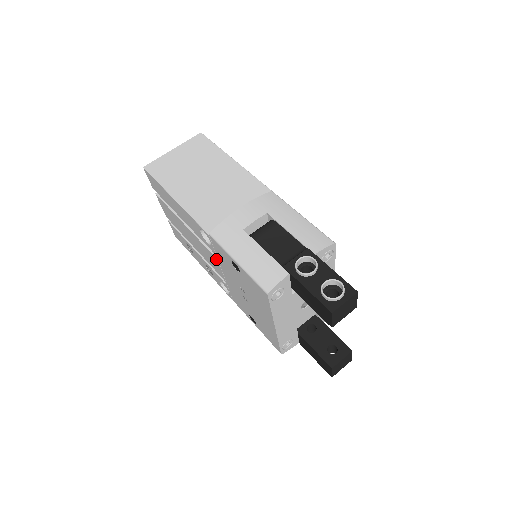
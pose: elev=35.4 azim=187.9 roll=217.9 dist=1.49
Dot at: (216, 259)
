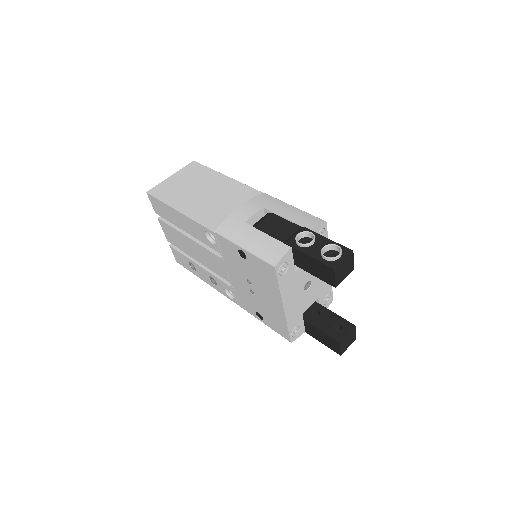
Dot at: (221, 260)
